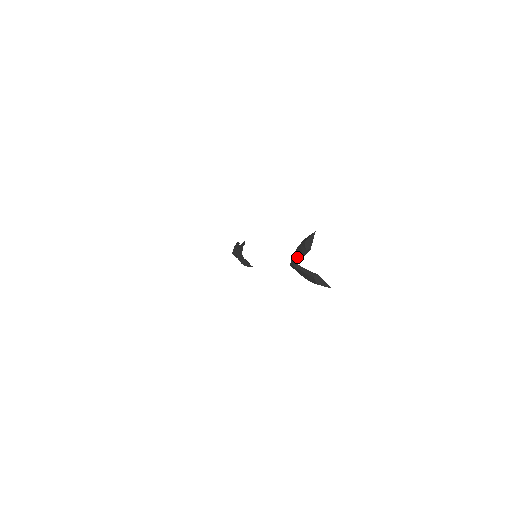
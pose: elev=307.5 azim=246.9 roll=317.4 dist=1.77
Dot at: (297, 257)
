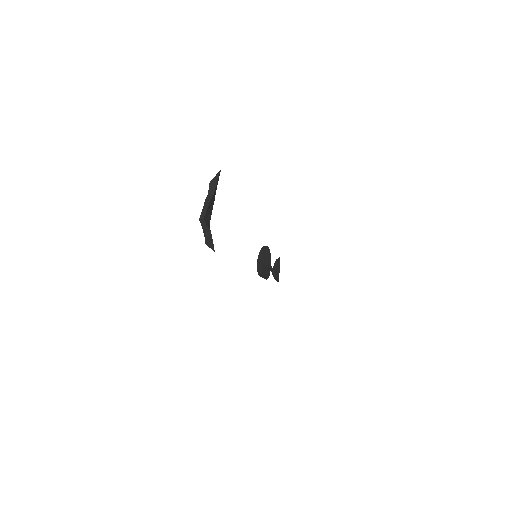
Dot at: (203, 207)
